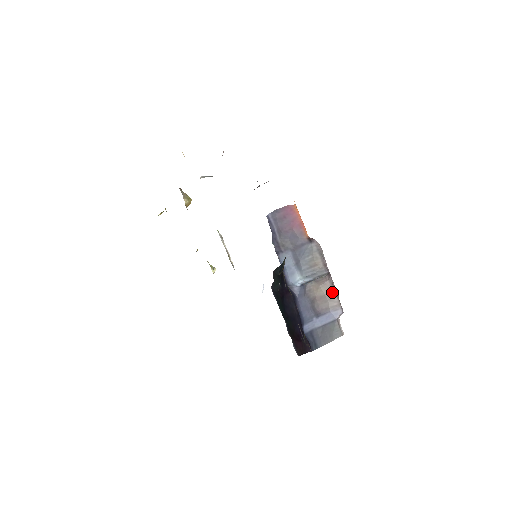
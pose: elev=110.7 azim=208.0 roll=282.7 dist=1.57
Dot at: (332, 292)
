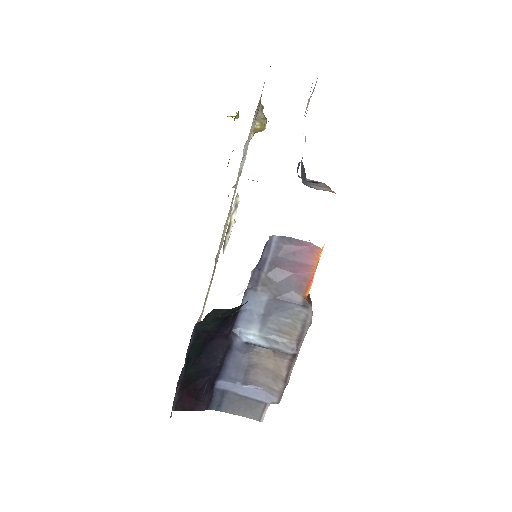
Dot at: (283, 375)
